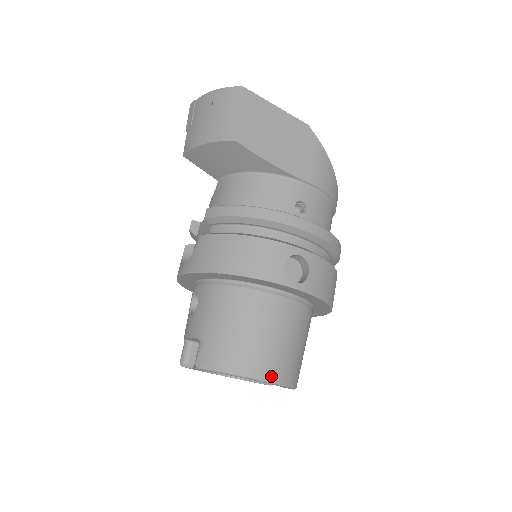
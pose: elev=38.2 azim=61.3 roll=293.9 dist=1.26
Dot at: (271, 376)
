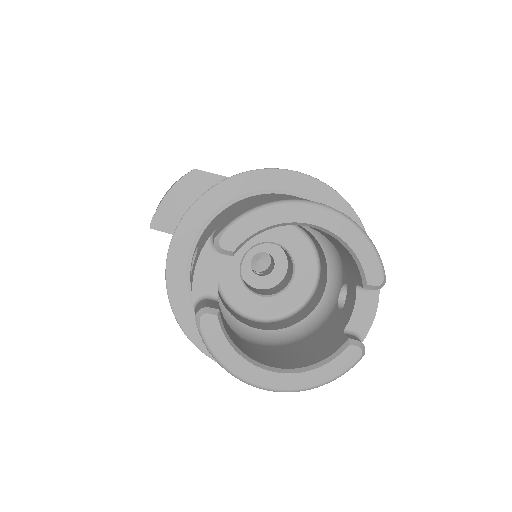
Dot at: (325, 205)
